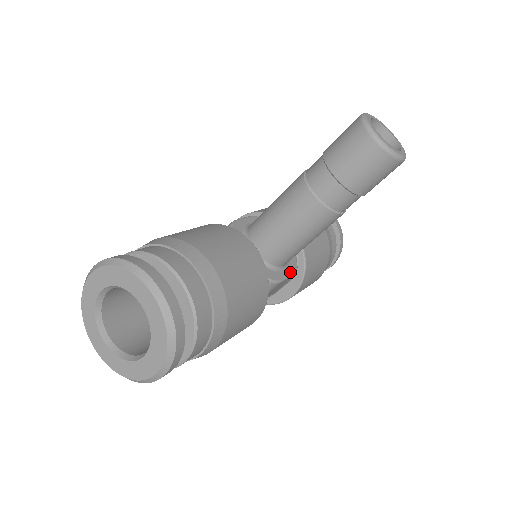
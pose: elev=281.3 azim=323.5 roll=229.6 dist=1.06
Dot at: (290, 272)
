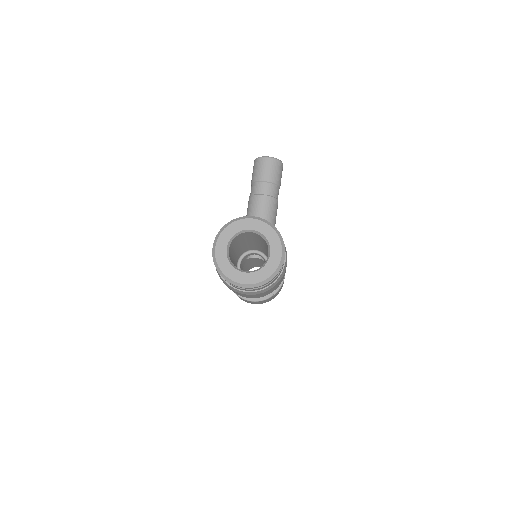
Dot at: occluded
